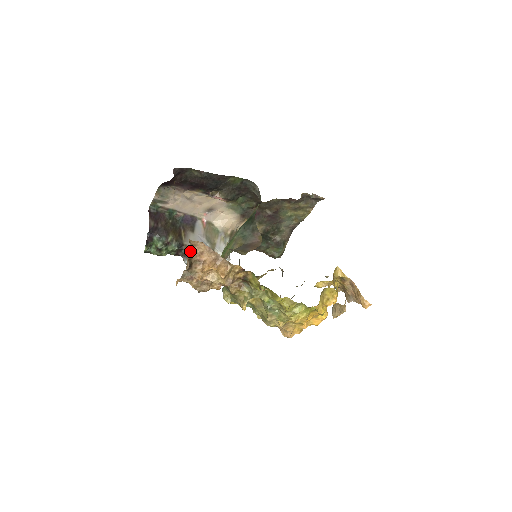
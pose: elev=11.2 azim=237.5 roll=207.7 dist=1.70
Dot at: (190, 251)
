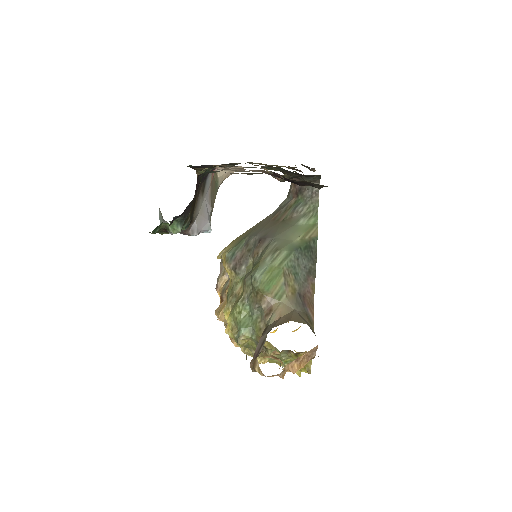
Dot at: occluded
